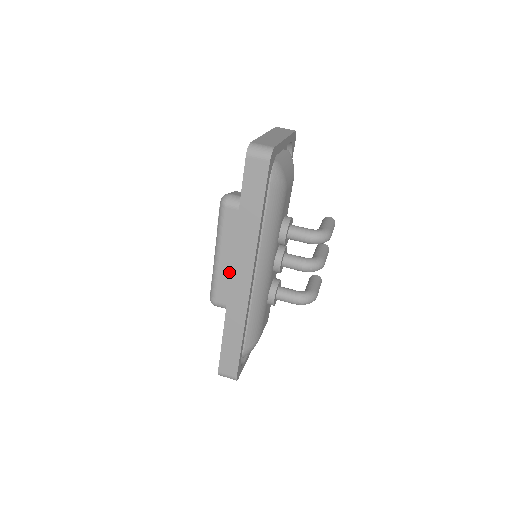
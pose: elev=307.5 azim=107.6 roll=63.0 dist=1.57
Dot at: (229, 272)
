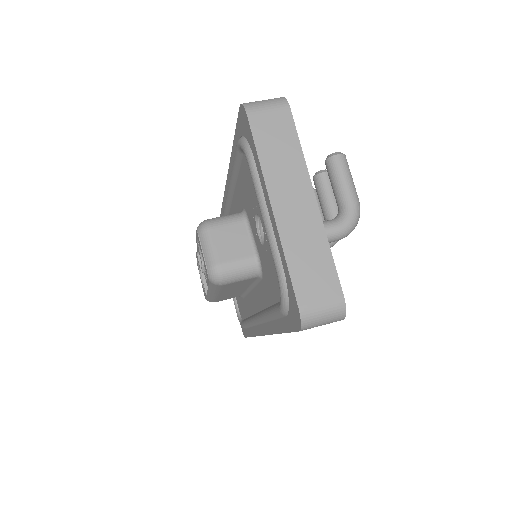
Dot at: occluded
